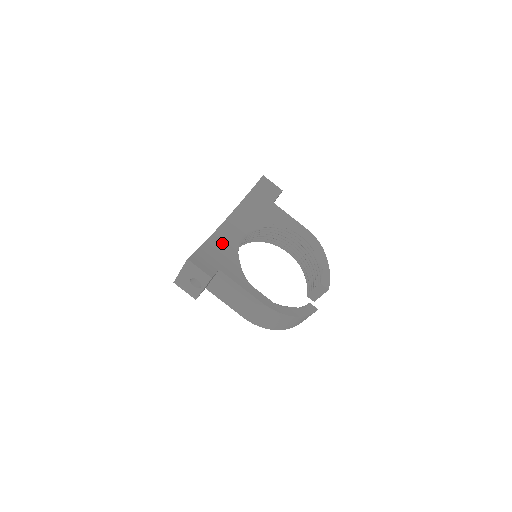
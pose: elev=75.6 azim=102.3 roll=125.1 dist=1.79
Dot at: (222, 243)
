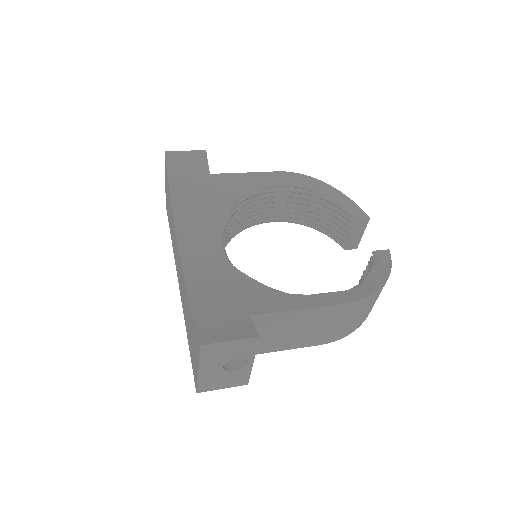
Dot at: (208, 278)
